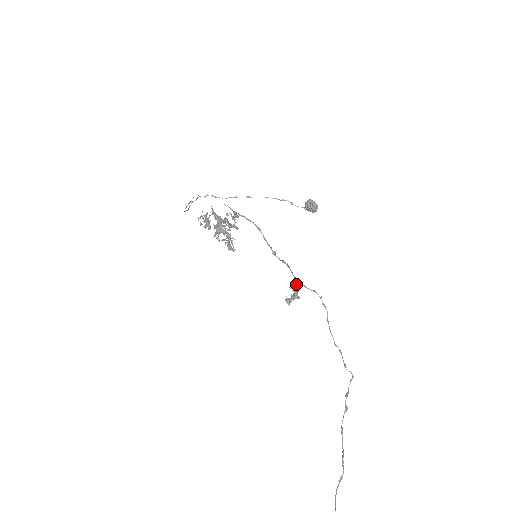
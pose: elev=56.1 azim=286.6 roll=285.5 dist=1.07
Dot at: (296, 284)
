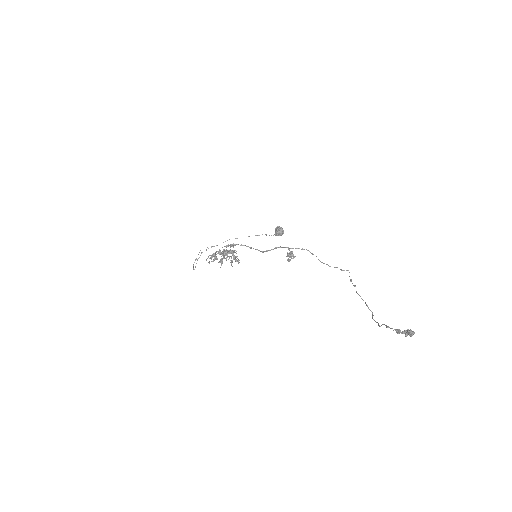
Dot at: occluded
